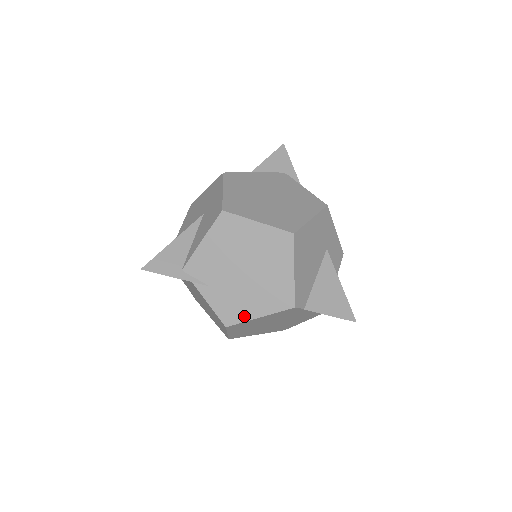
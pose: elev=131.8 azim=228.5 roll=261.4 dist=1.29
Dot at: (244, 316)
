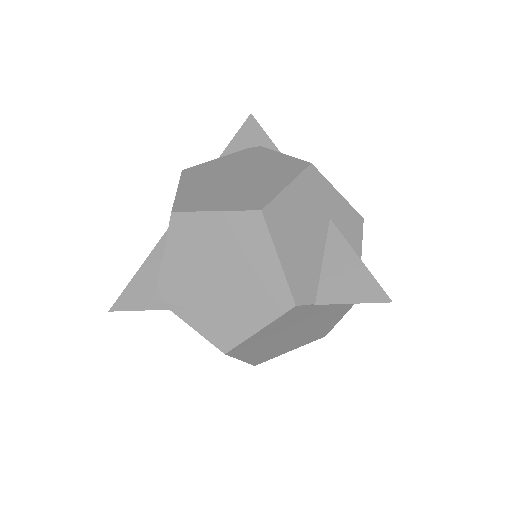
Dot at: (240, 334)
